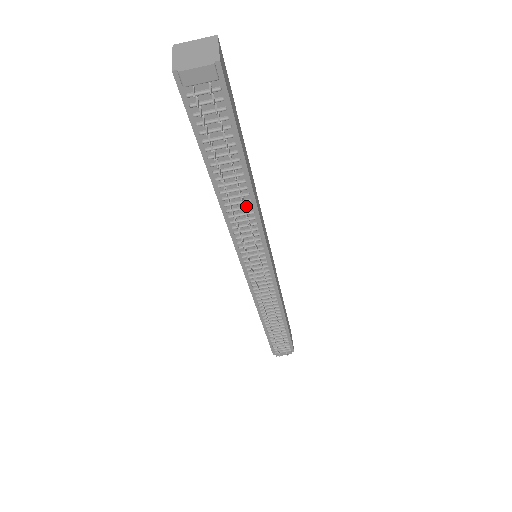
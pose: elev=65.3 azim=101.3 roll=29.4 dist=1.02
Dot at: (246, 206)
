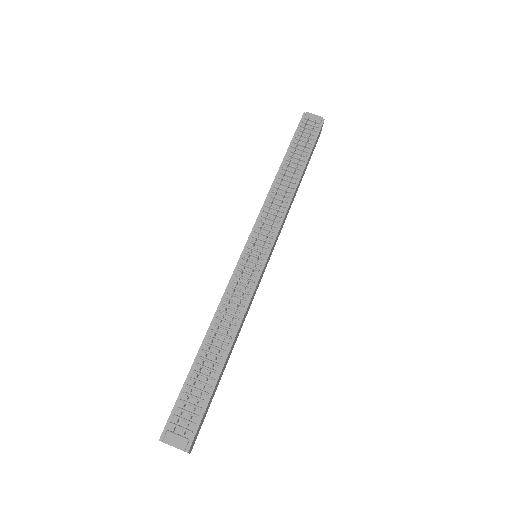
Dot at: (288, 191)
